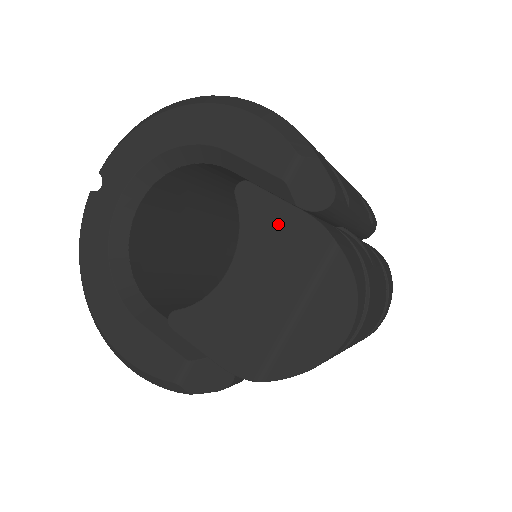
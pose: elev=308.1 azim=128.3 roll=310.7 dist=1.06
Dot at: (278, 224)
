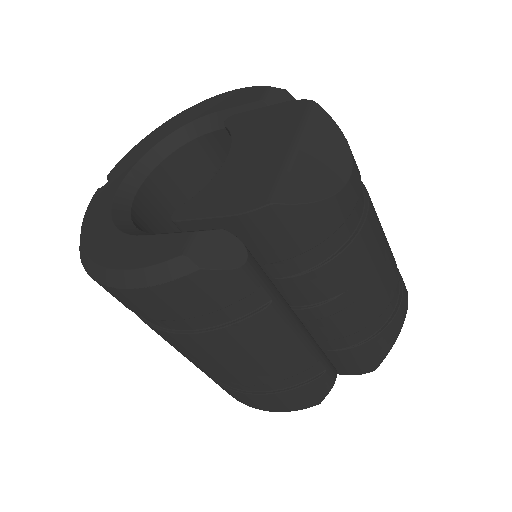
Dot at: (263, 117)
